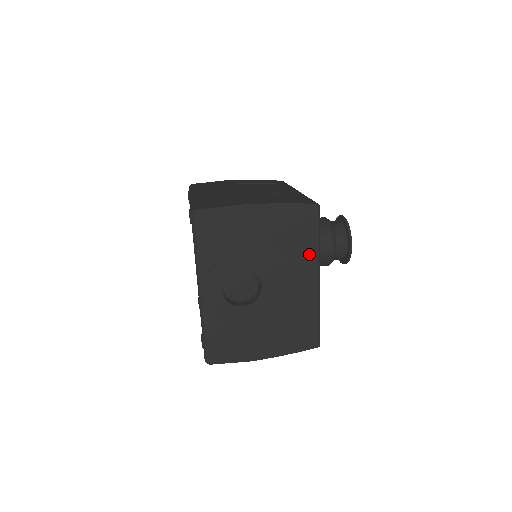
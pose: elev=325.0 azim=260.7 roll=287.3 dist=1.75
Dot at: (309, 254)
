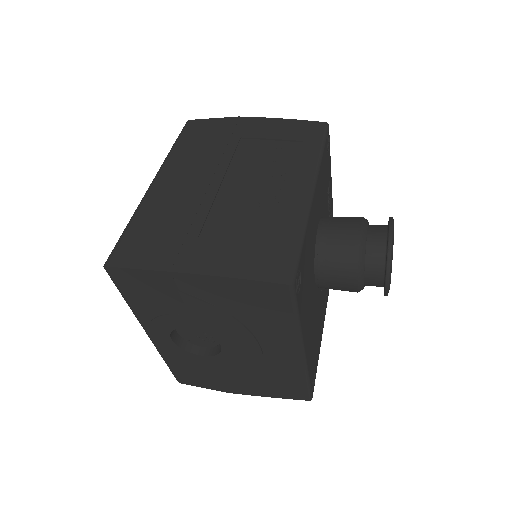
Dot at: (283, 330)
